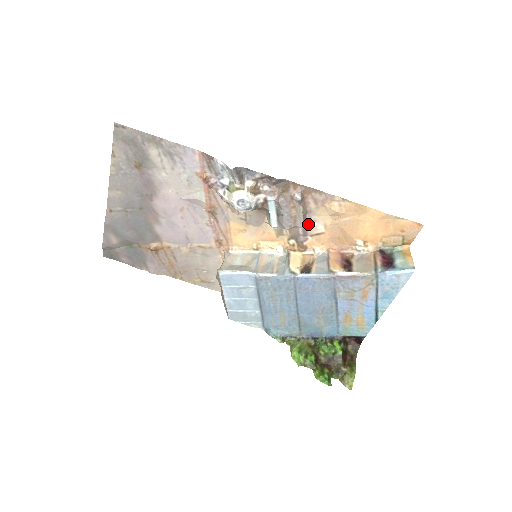
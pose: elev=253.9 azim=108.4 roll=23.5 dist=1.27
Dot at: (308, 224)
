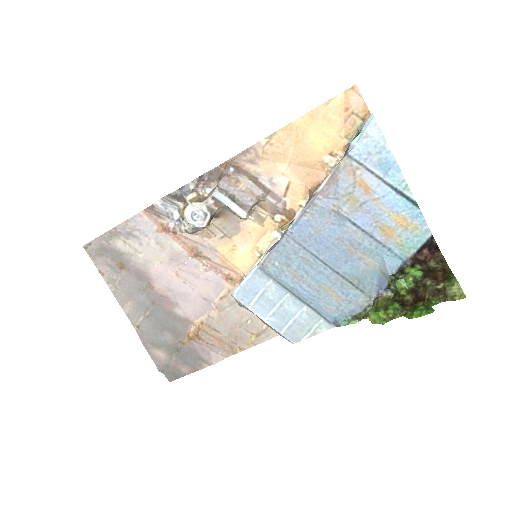
Dot at: (270, 188)
